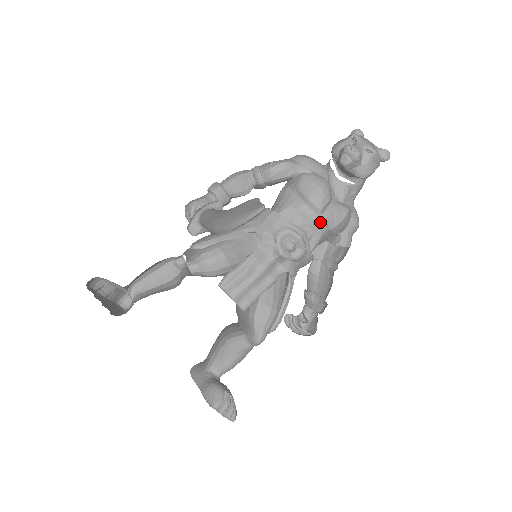
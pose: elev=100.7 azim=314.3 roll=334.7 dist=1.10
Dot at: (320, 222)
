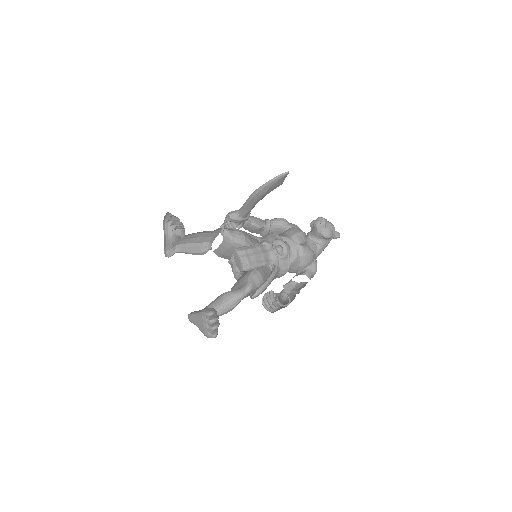
Dot at: (298, 249)
